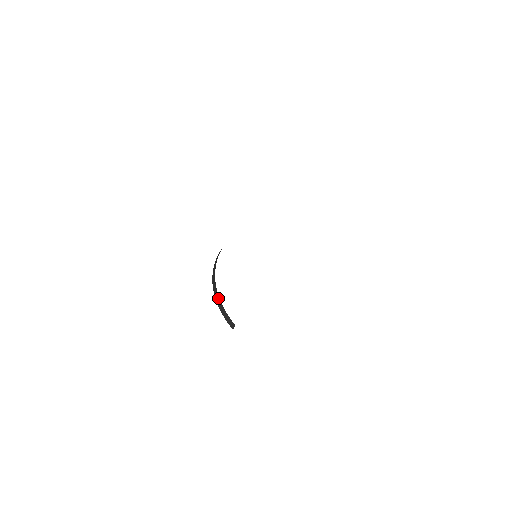
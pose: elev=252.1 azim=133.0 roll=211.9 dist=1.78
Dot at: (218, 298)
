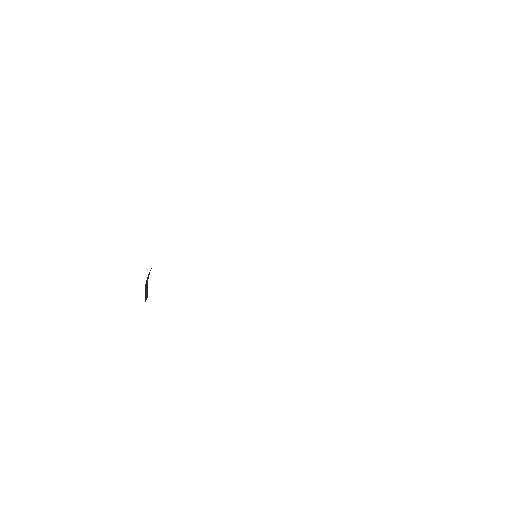
Dot at: occluded
